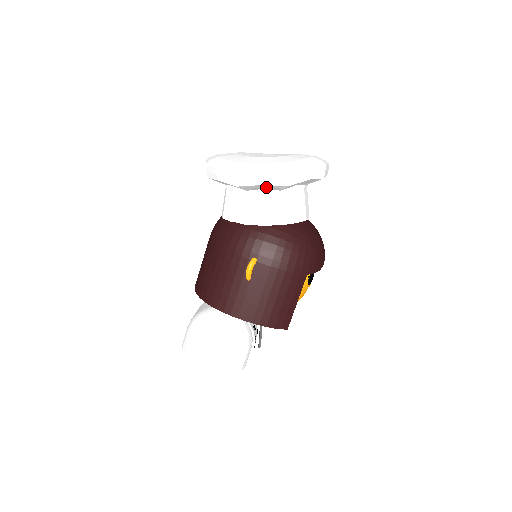
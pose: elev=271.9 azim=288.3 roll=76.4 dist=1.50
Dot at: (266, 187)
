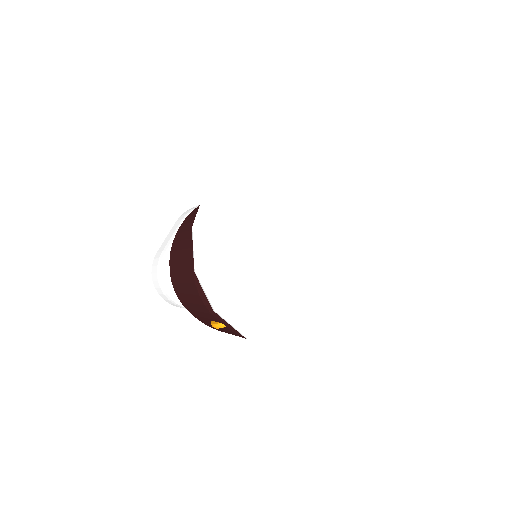
Dot at: occluded
